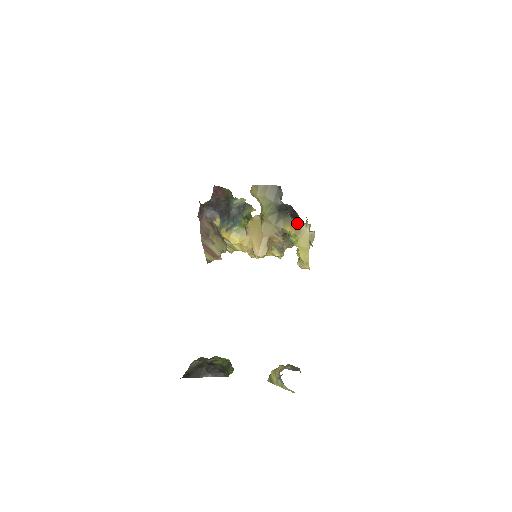
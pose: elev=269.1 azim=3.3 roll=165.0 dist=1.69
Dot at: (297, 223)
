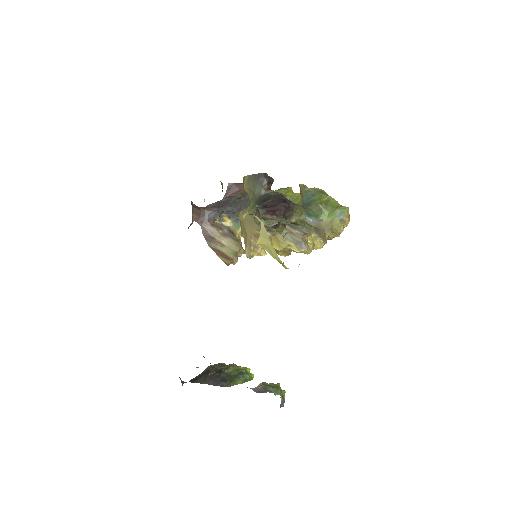
Dot at: (271, 215)
